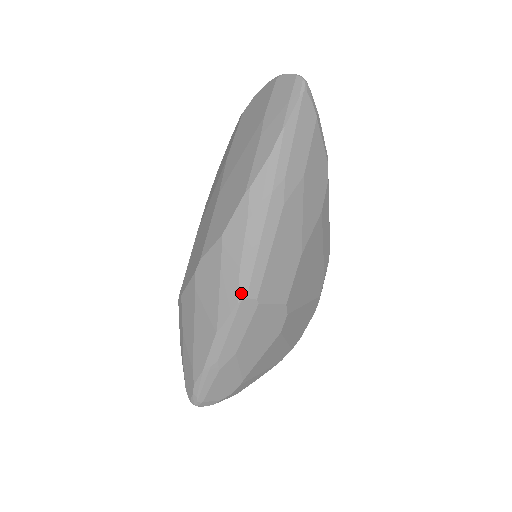
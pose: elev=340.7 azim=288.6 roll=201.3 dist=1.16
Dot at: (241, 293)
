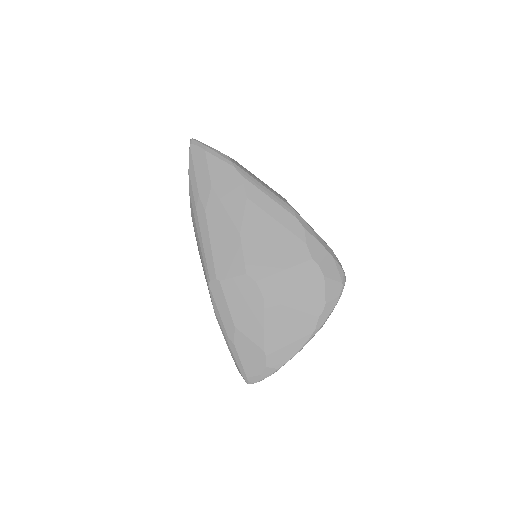
Dot at: (207, 279)
